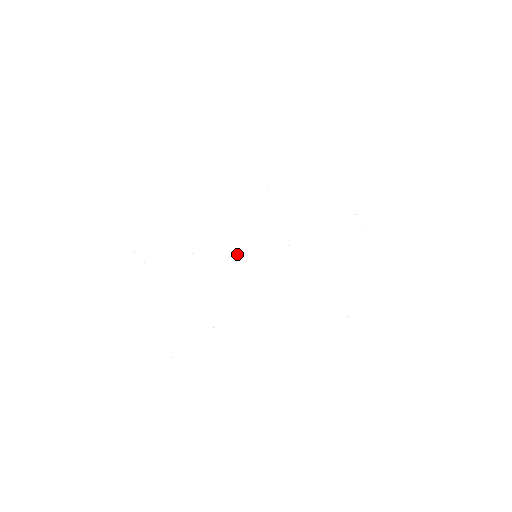
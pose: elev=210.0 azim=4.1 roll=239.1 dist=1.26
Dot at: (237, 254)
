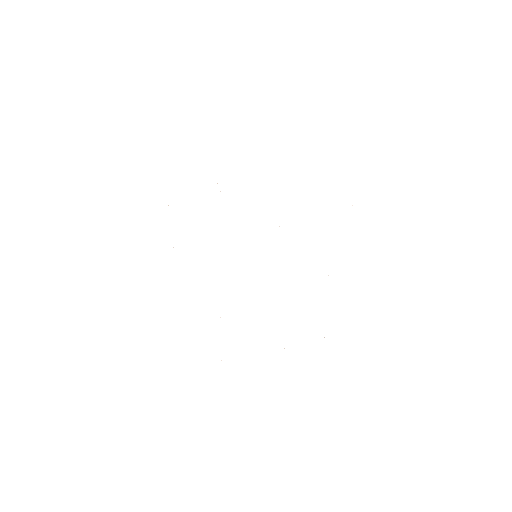
Dot at: occluded
